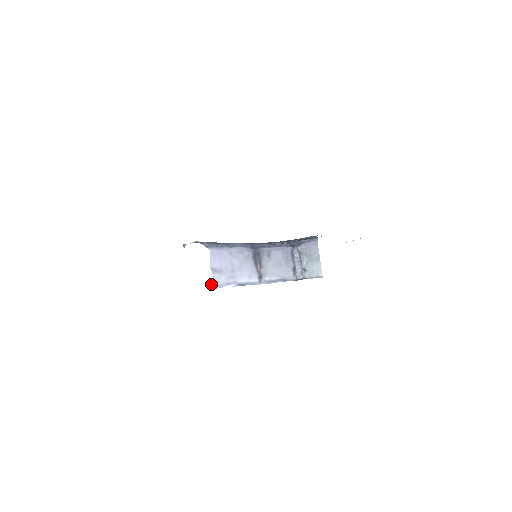
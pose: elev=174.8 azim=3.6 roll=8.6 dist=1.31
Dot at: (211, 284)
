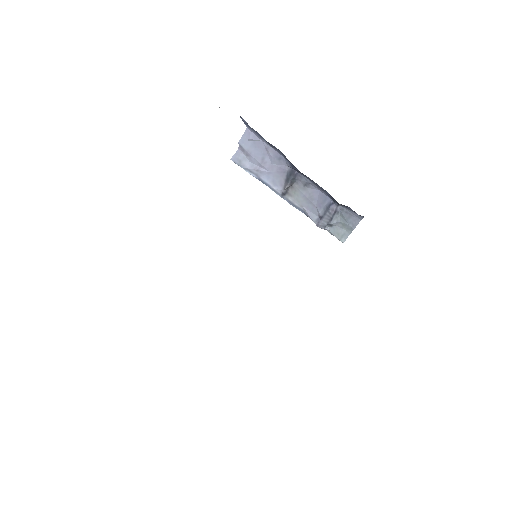
Dot at: (232, 157)
